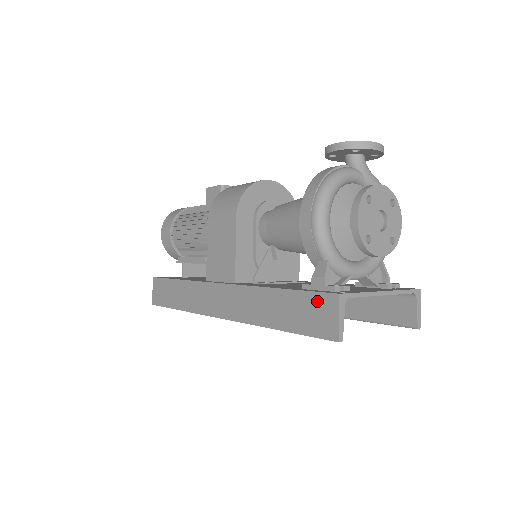
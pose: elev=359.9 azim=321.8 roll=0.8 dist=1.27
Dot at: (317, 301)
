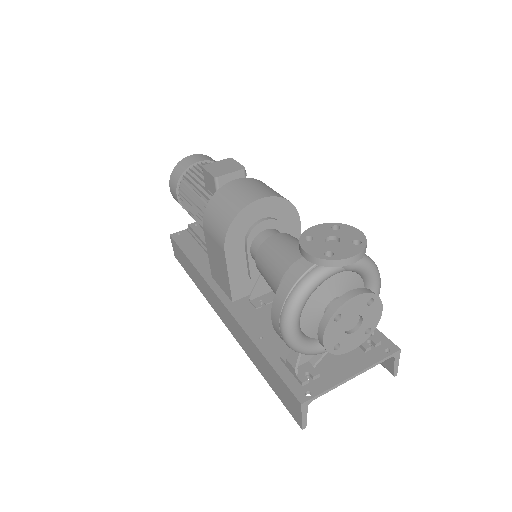
Dot at: (287, 391)
